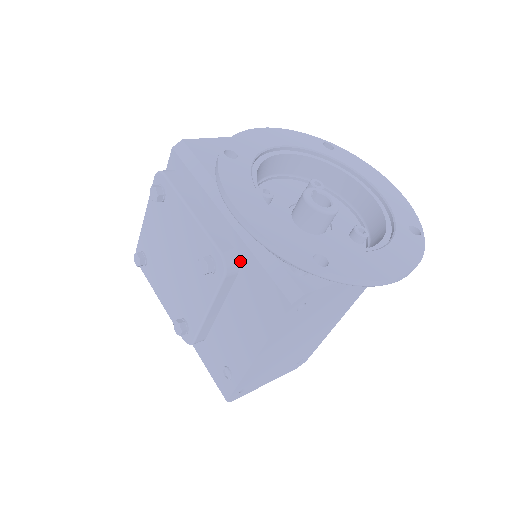
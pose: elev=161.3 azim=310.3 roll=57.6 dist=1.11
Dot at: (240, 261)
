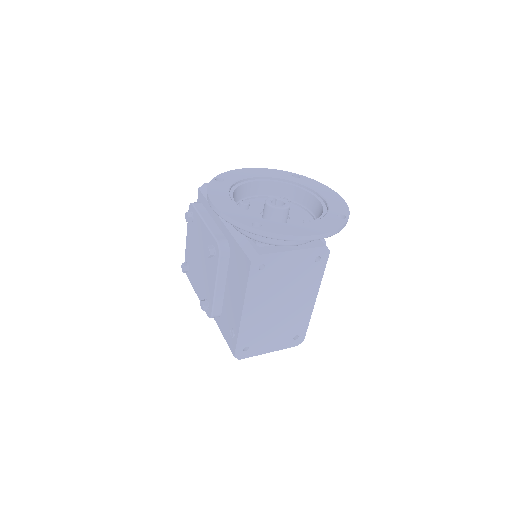
Dot at: (230, 246)
